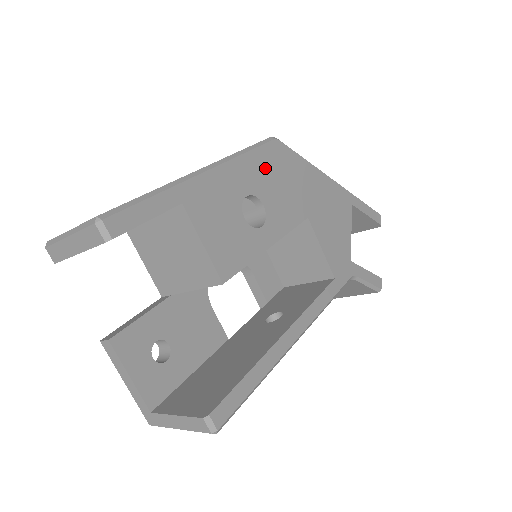
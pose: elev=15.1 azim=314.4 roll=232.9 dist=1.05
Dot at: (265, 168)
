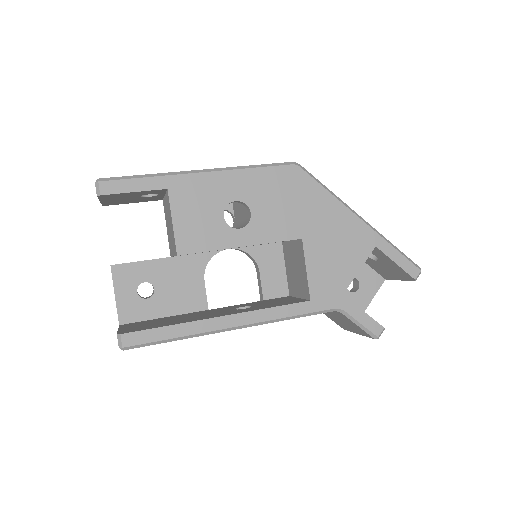
Dot at: (269, 185)
